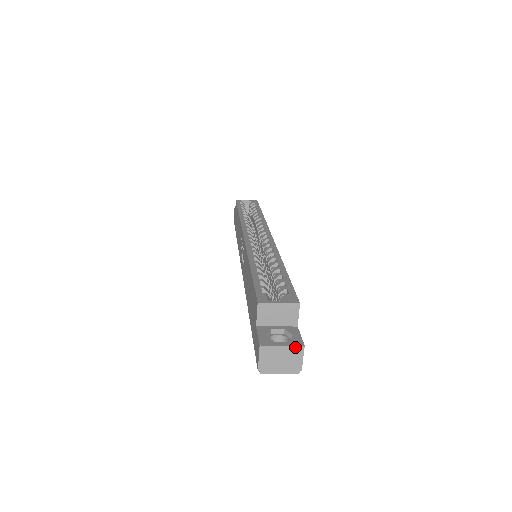
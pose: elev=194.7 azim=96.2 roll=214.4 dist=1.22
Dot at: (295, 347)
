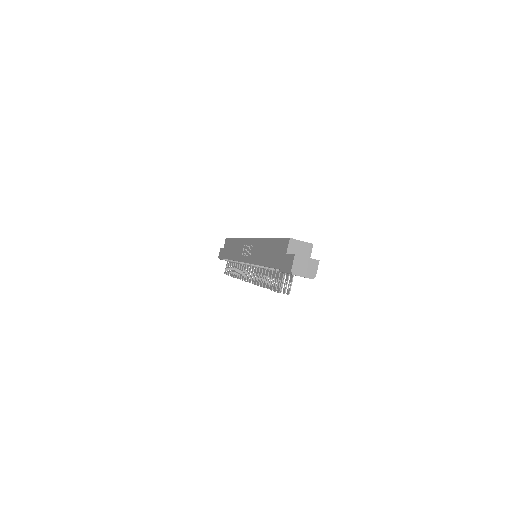
Dot at: (314, 260)
